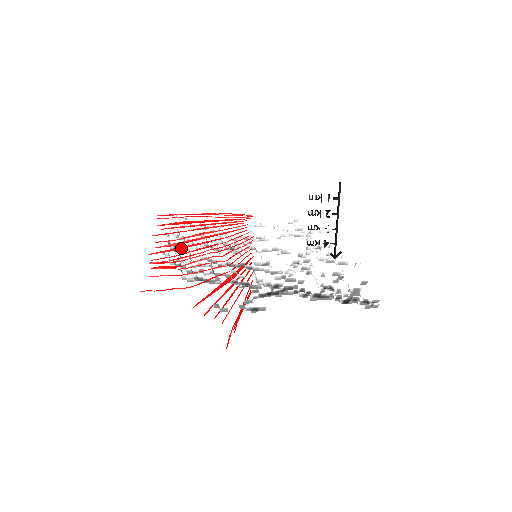
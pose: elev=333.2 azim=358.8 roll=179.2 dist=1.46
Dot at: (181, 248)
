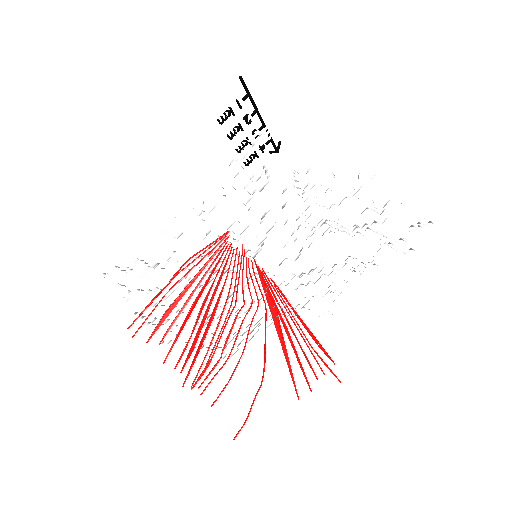
Dot at: (202, 342)
